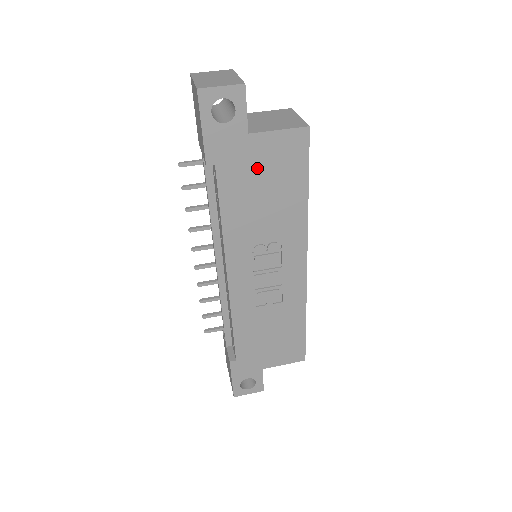
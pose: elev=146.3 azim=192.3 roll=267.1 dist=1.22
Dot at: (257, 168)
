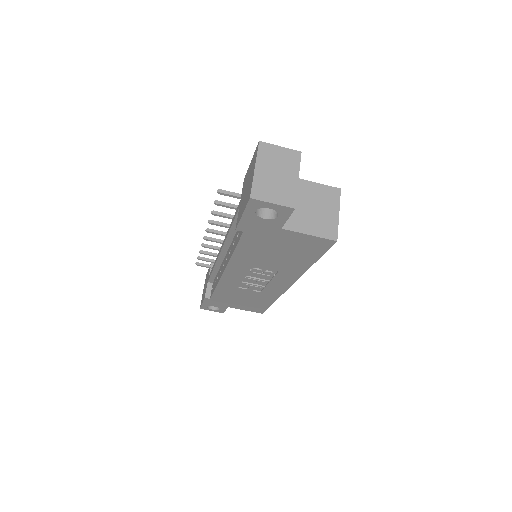
Dot at: (278, 243)
